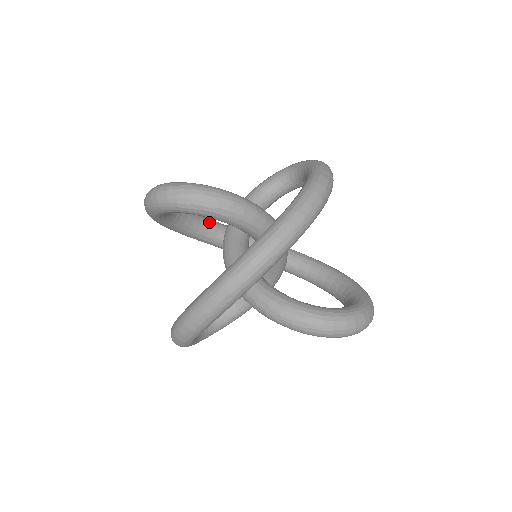
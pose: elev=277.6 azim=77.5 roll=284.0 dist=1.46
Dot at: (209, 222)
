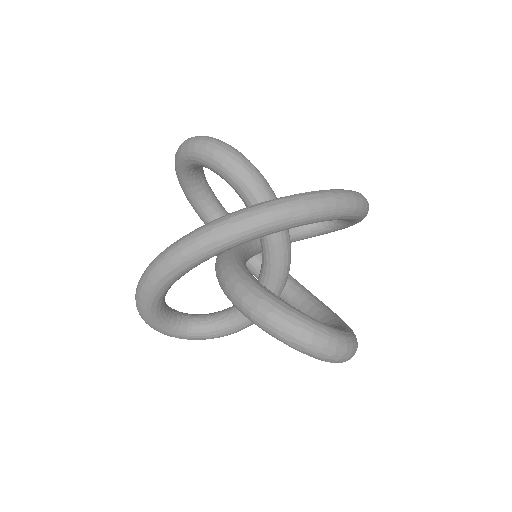
Dot at: occluded
